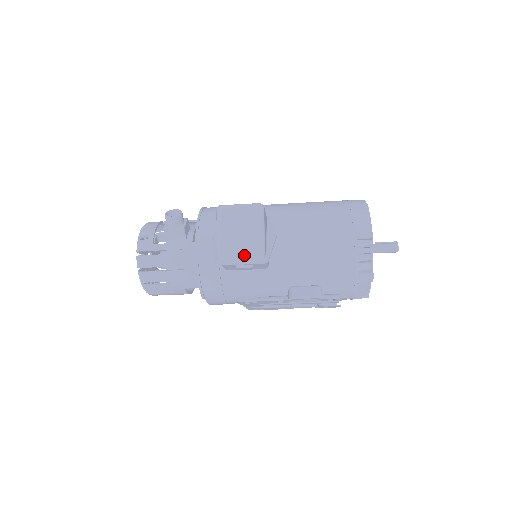
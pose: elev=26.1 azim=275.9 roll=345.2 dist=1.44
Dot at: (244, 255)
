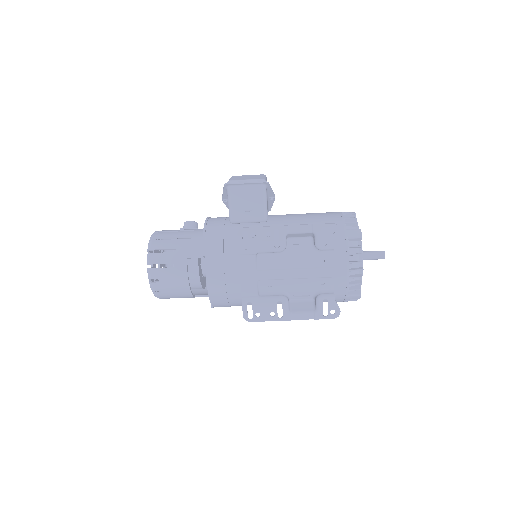
Dot at: (249, 179)
